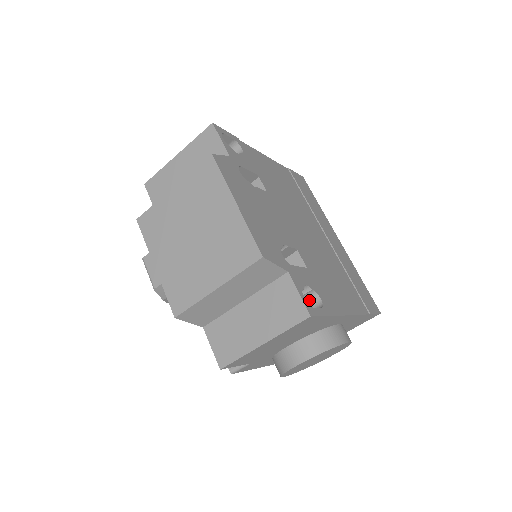
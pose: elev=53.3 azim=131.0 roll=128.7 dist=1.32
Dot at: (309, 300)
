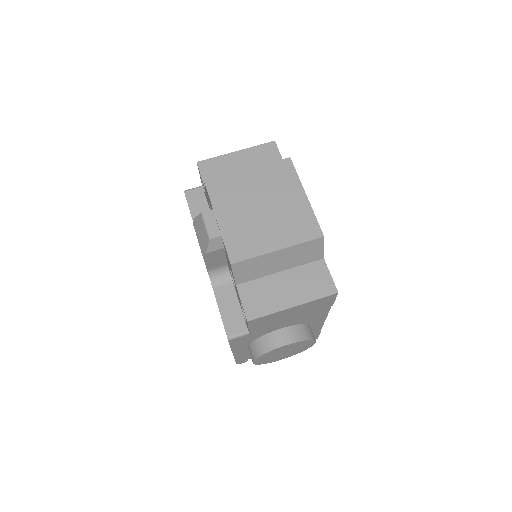
Dot at: occluded
